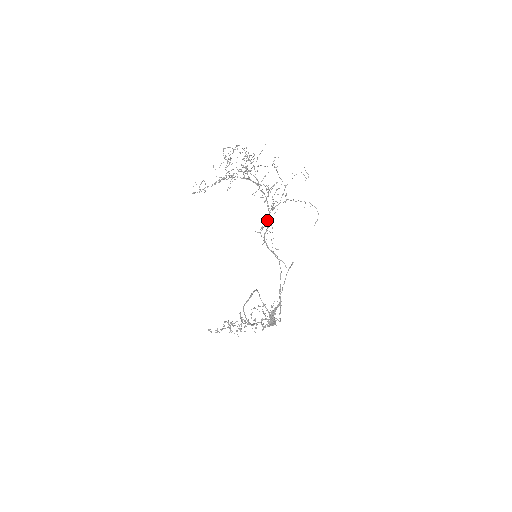
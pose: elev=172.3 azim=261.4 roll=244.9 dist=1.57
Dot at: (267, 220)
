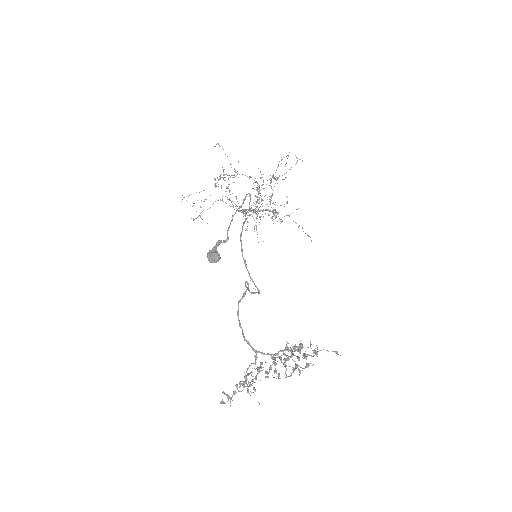
Dot at: (259, 210)
